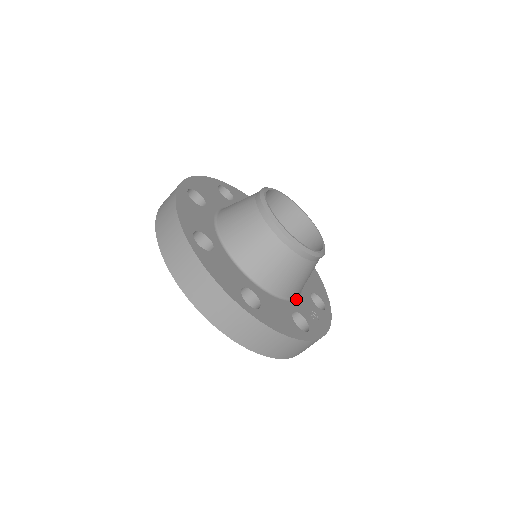
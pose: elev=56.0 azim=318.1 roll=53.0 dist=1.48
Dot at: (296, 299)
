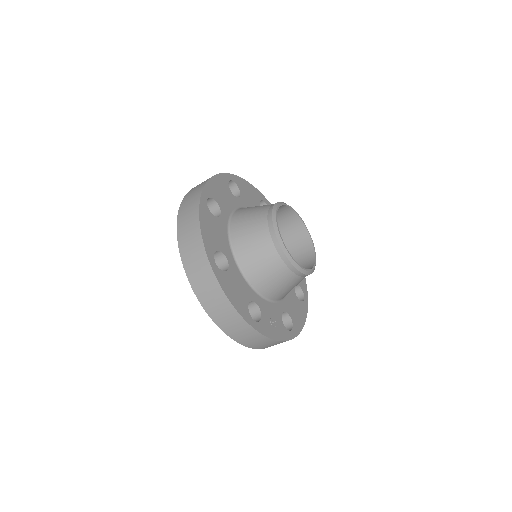
Dot at: (265, 300)
